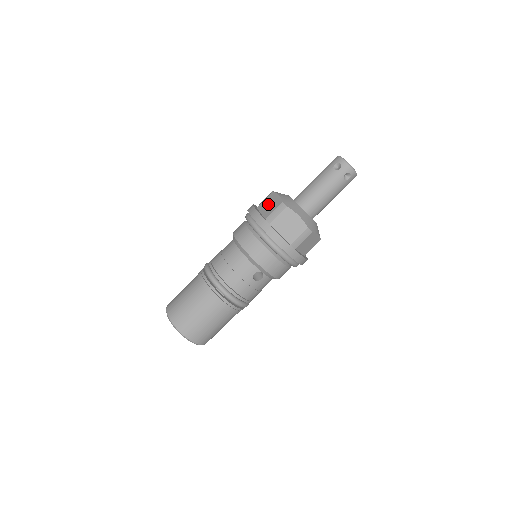
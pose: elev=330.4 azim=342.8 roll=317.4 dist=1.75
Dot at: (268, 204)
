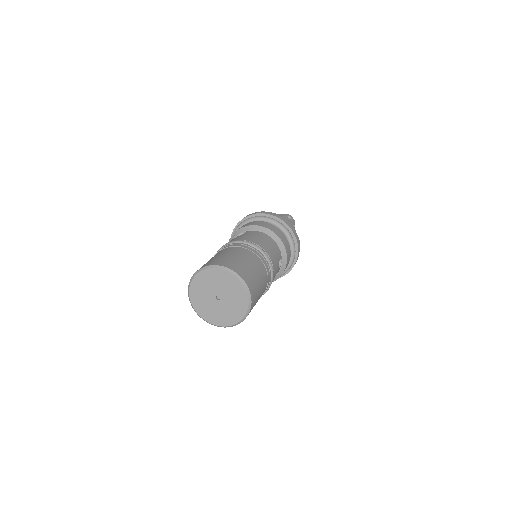
Dot at: occluded
